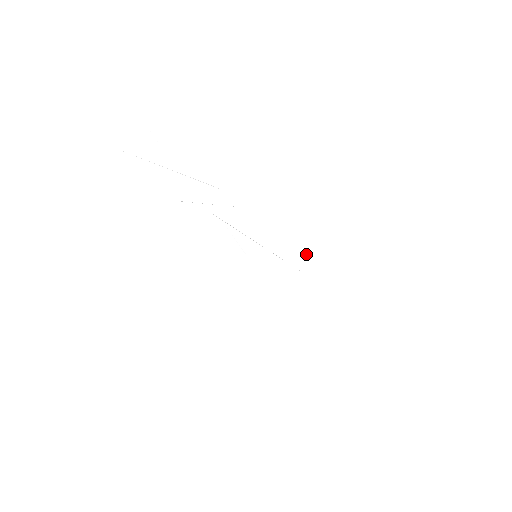
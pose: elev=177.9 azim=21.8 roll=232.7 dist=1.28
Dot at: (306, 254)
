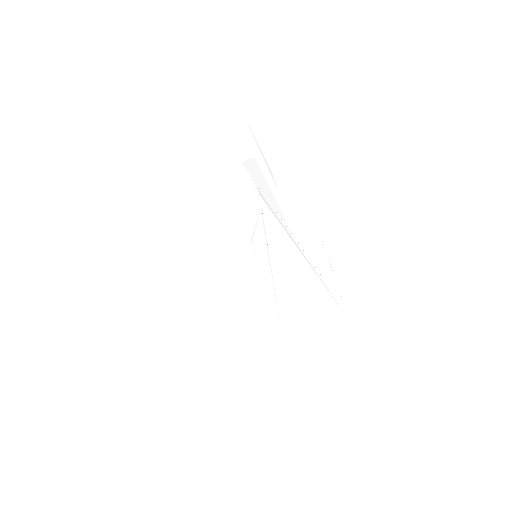
Dot at: (299, 312)
